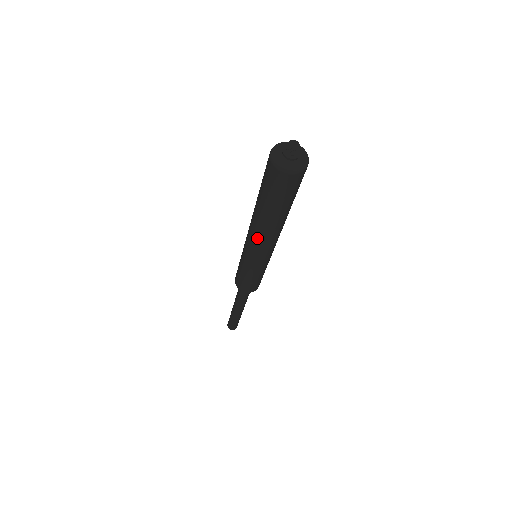
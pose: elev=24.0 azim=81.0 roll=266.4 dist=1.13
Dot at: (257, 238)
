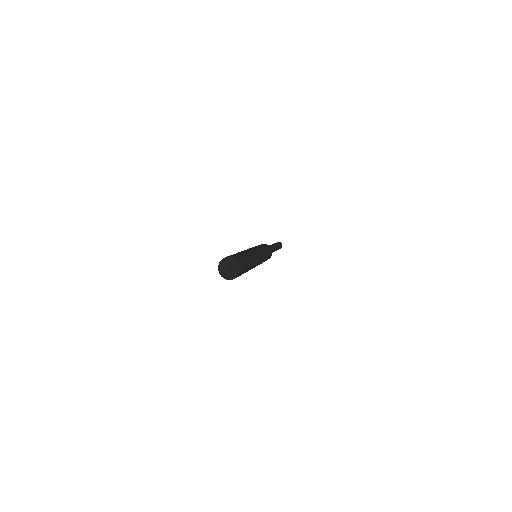
Dot at: occluded
